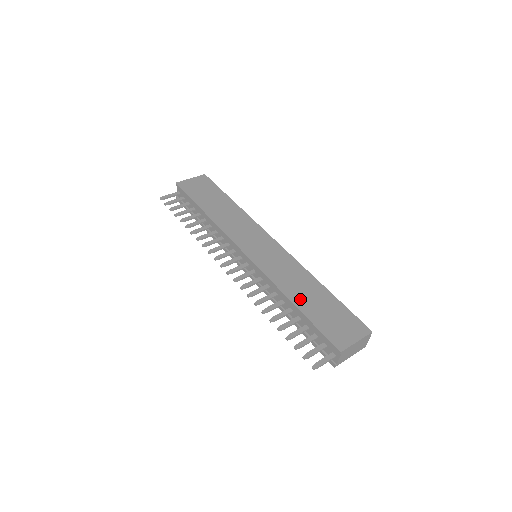
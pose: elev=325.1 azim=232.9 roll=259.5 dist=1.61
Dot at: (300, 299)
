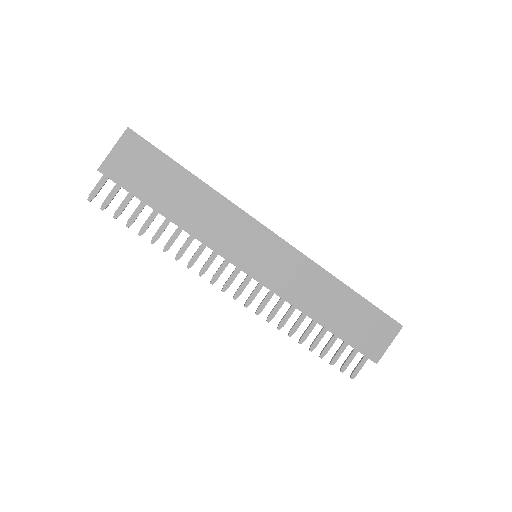
Dot at: (326, 316)
